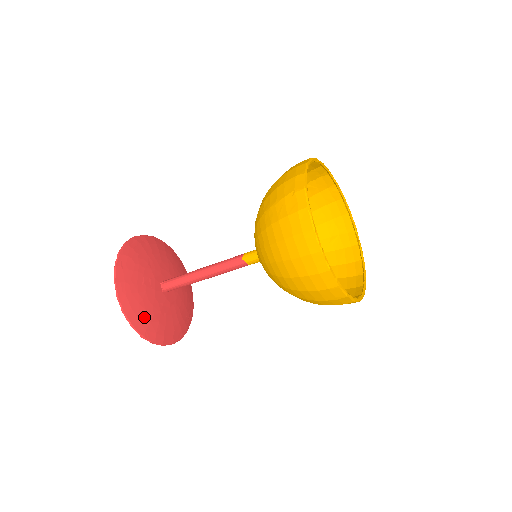
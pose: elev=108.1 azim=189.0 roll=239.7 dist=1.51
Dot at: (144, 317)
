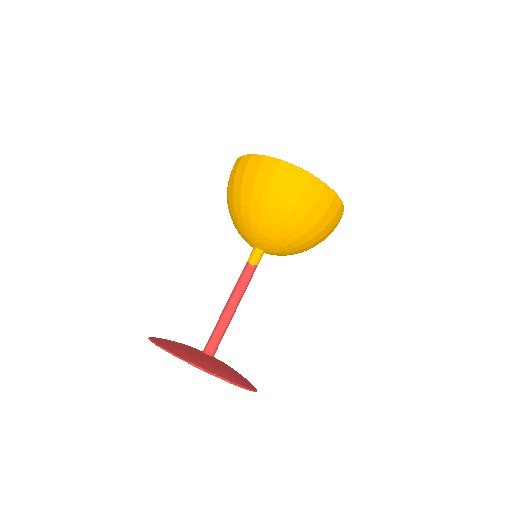
Dot at: (236, 377)
